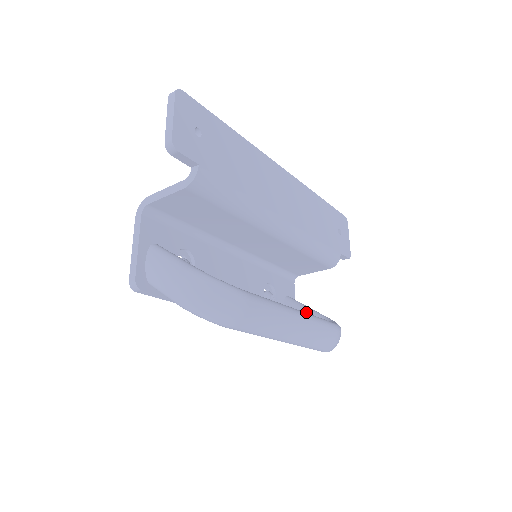
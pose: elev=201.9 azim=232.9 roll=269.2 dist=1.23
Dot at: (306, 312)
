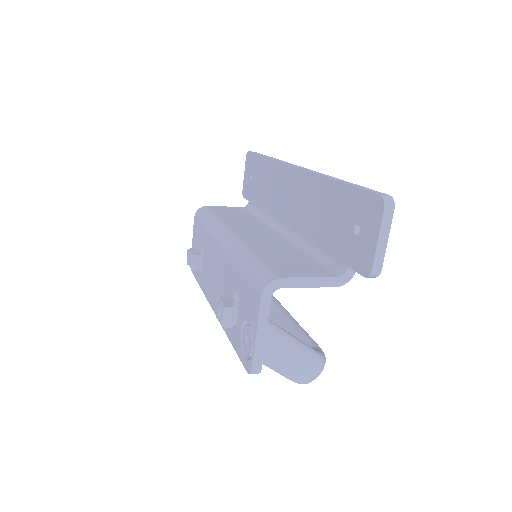
Dot at: occluded
